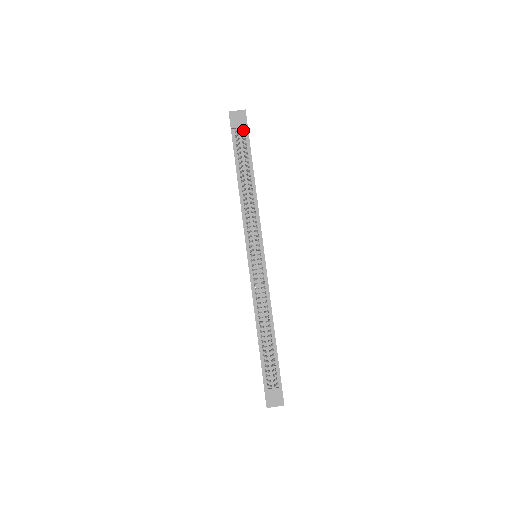
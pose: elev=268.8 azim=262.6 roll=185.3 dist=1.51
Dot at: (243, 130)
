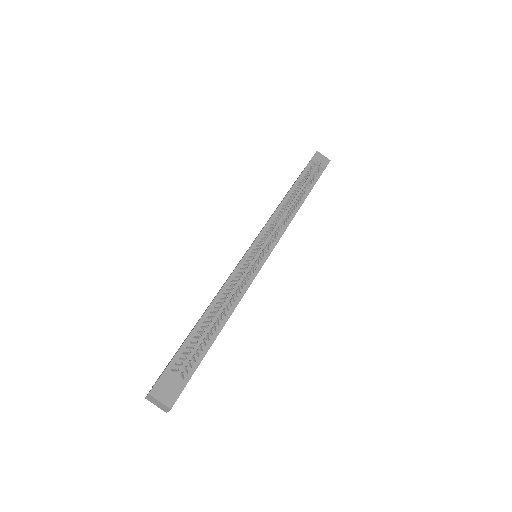
Dot at: (320, 168)
